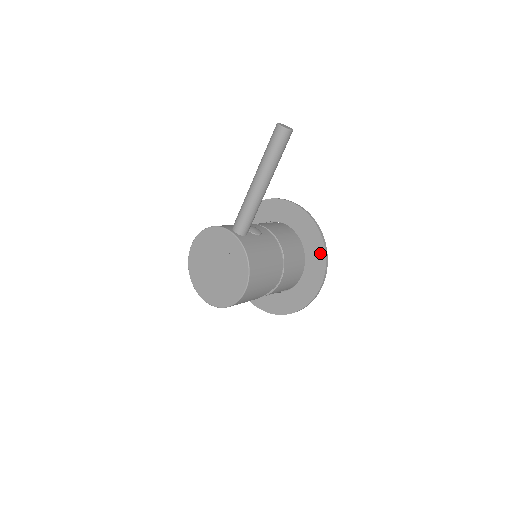
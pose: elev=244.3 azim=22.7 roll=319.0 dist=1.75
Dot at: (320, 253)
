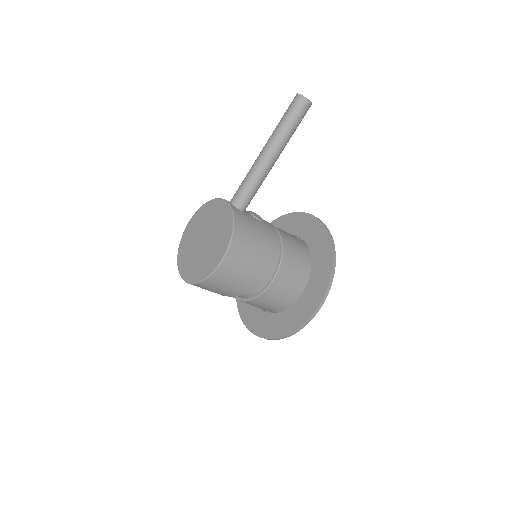
Dot at: (327, 266)
